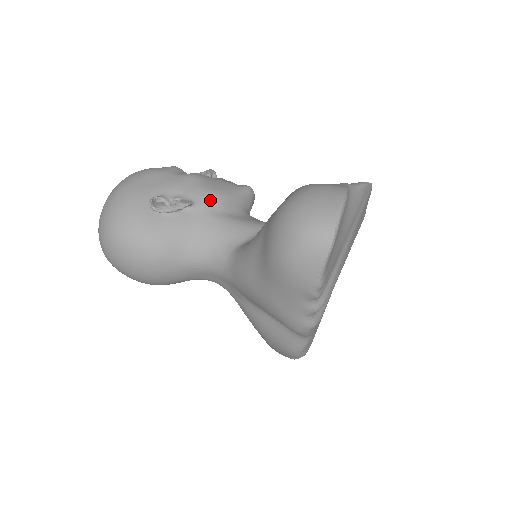
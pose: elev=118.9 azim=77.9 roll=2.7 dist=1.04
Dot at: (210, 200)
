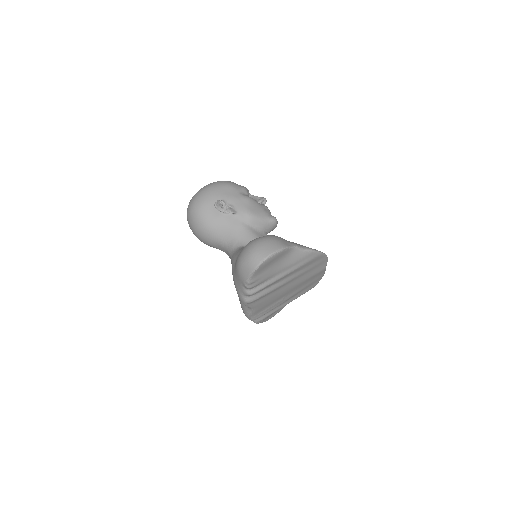
Dot at: (246, 216)
